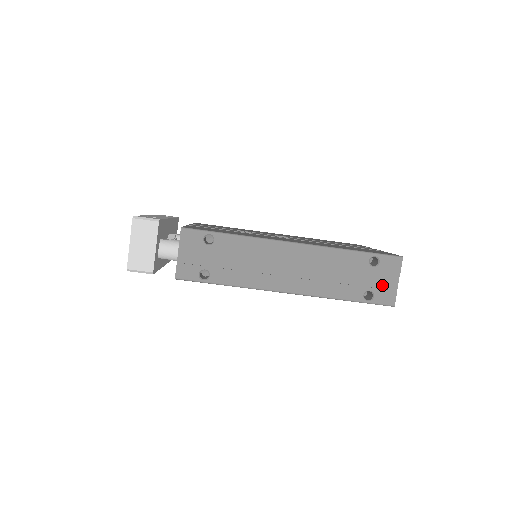
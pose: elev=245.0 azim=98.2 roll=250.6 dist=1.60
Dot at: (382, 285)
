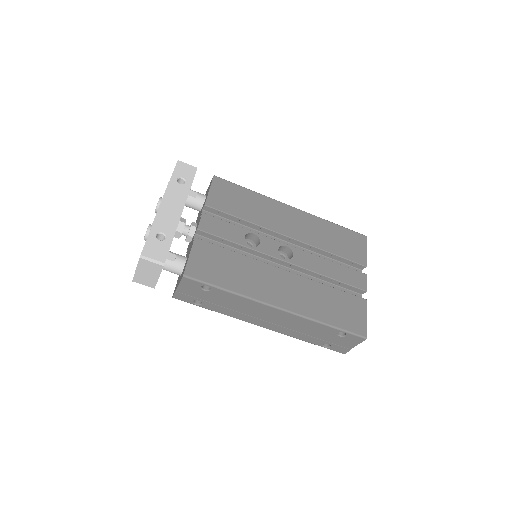
Dot at: (341, 344)
